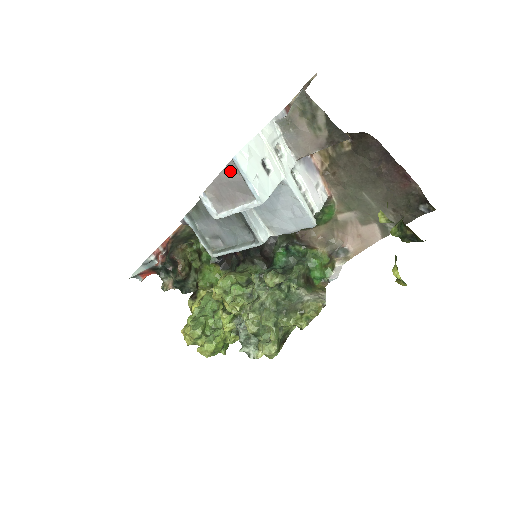
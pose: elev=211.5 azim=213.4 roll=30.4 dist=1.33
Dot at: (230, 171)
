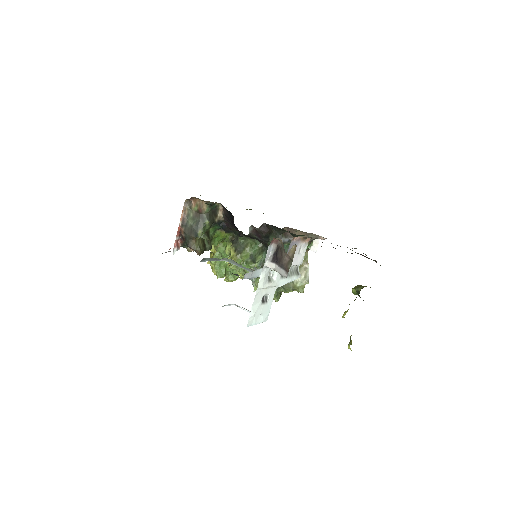
Dot at: occluded
